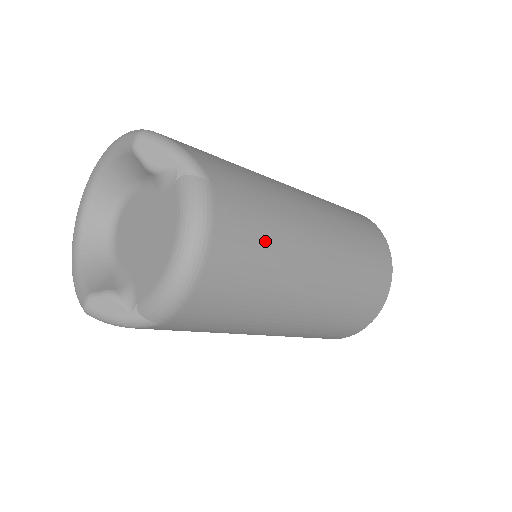
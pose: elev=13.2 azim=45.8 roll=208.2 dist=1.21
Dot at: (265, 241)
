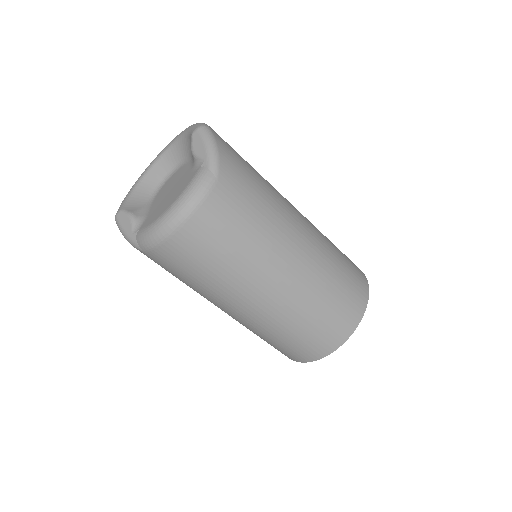
Dot at: (236, 240)
